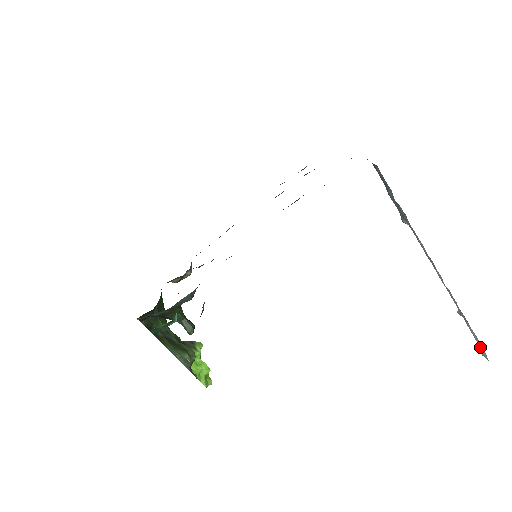
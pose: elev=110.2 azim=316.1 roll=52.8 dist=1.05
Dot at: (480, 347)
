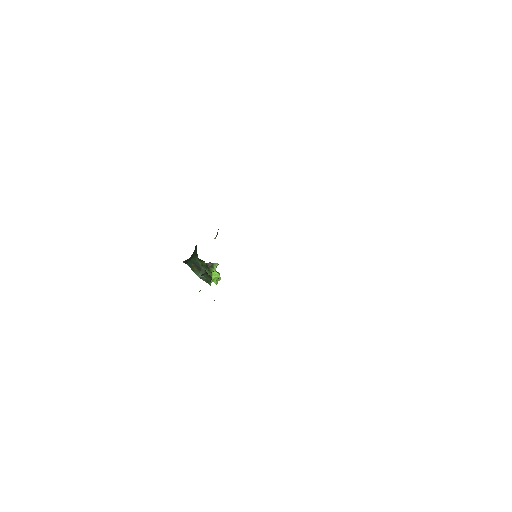
Dot at: occluded
